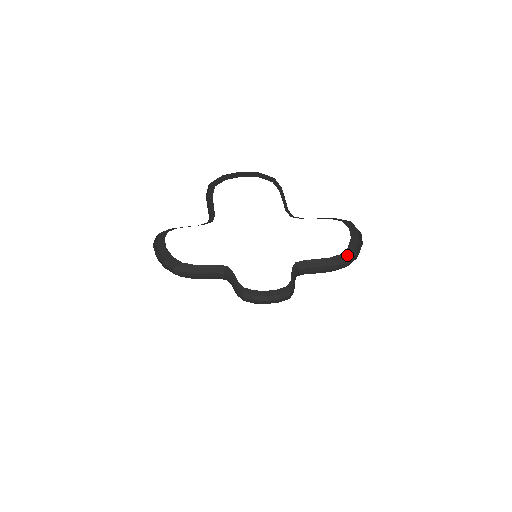
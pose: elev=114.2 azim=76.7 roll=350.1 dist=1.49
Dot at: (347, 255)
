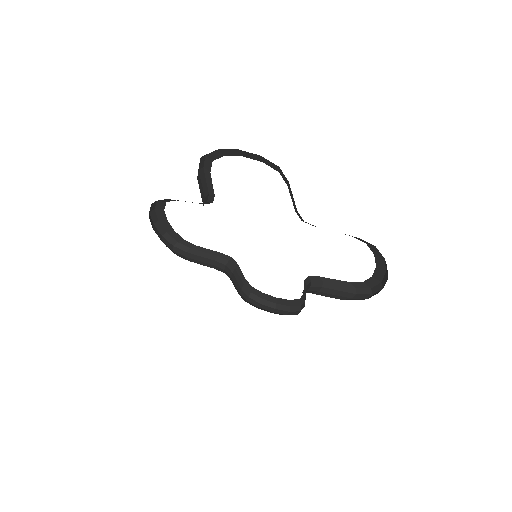
Dot at: (370, 285)
